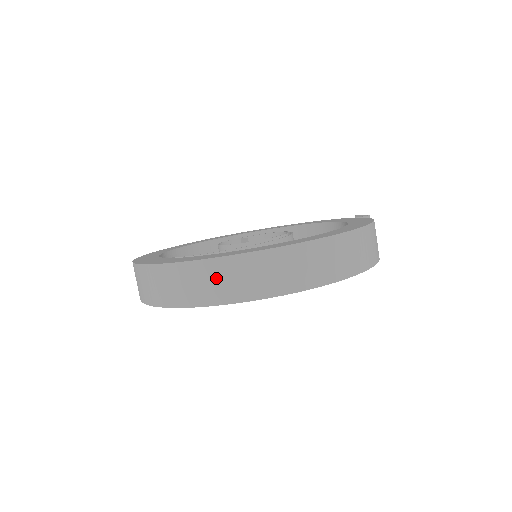
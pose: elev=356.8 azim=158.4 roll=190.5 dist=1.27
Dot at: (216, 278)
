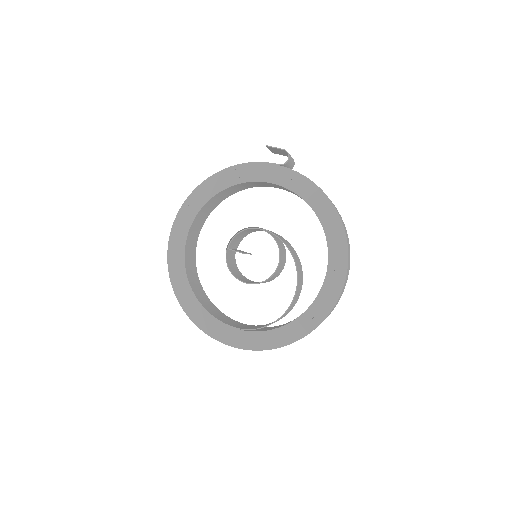
Dot at: occluded
